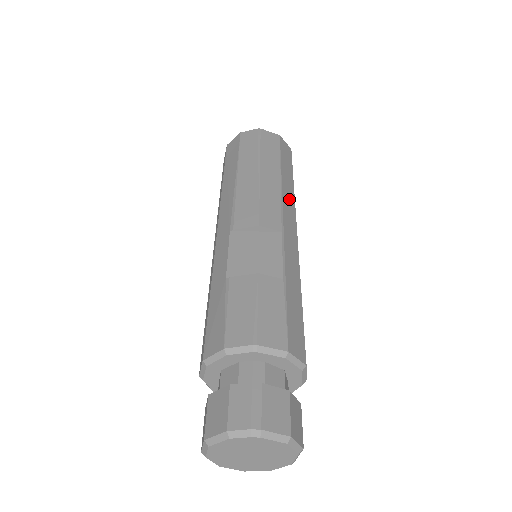
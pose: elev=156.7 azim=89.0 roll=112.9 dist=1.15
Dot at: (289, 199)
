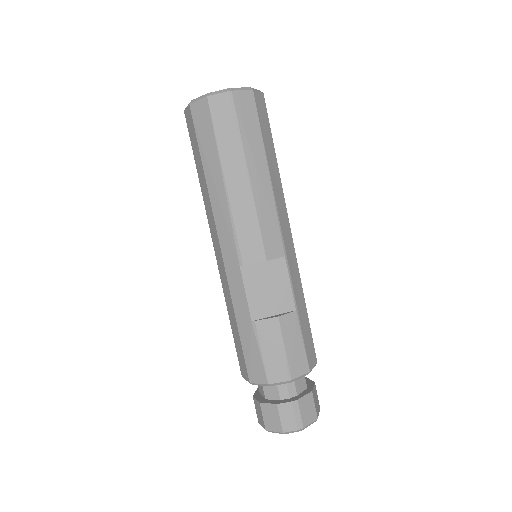
Dot at: (279, 195)
